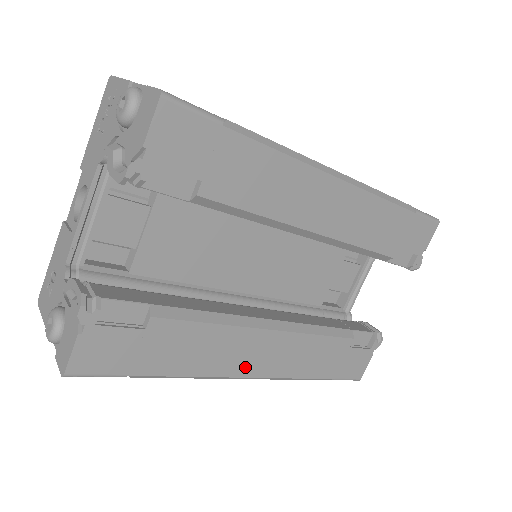
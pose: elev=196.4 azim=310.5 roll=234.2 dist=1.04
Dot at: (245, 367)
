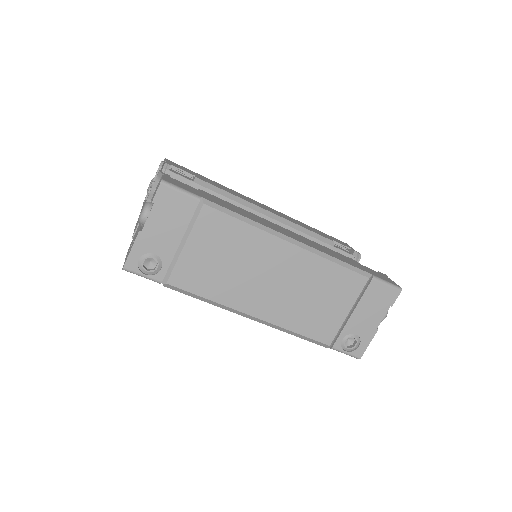
Dot at: occluded
